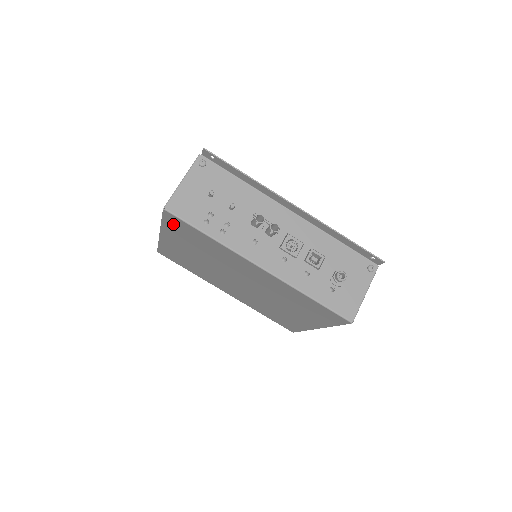
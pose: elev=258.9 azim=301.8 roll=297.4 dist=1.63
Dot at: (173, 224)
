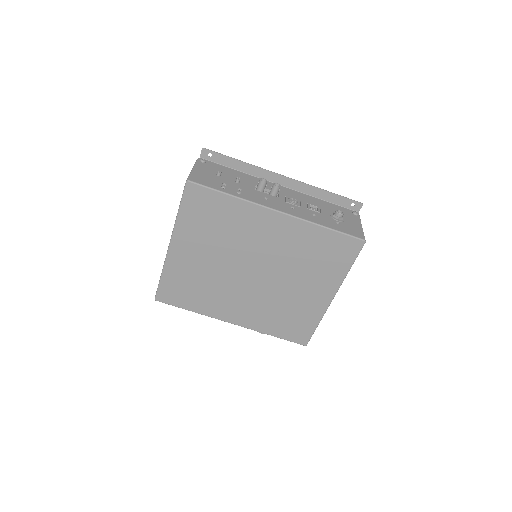
Dot at: (192, 205)
